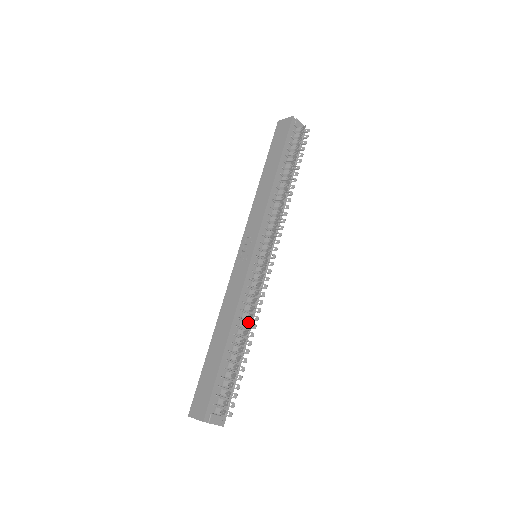
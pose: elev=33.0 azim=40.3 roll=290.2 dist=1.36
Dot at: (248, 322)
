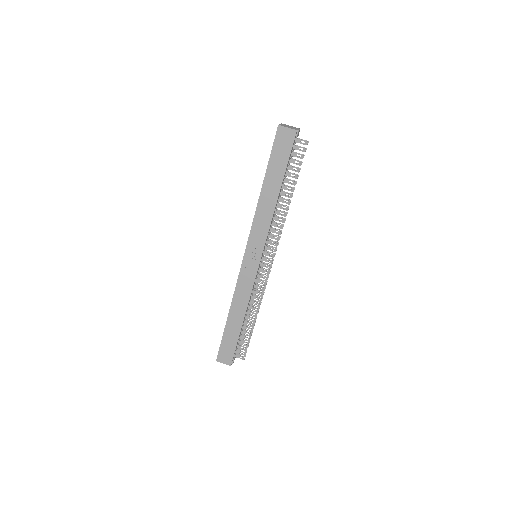
Dot at: (256, 308)
